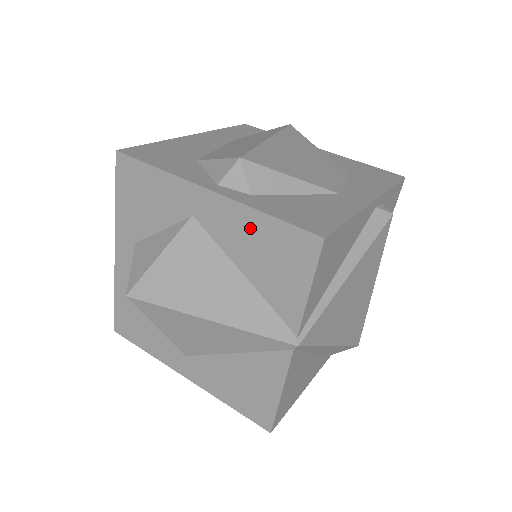
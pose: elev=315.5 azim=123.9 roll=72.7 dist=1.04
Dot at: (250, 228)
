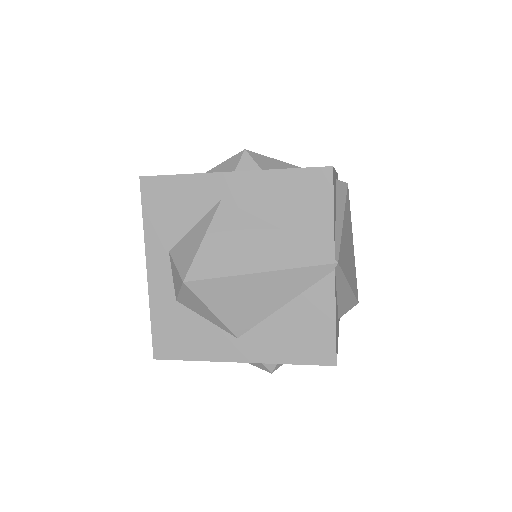
Dot at: (274, 186)
